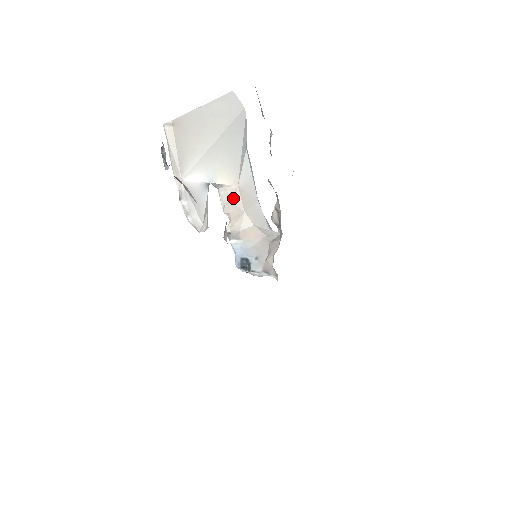
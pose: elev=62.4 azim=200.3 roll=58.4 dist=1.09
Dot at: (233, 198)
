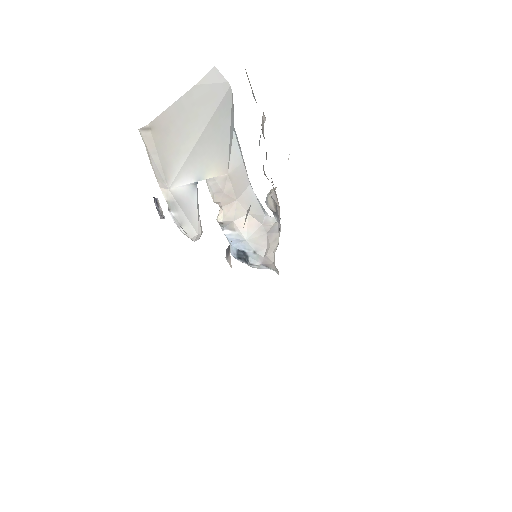
Dot at: (223, 187)
